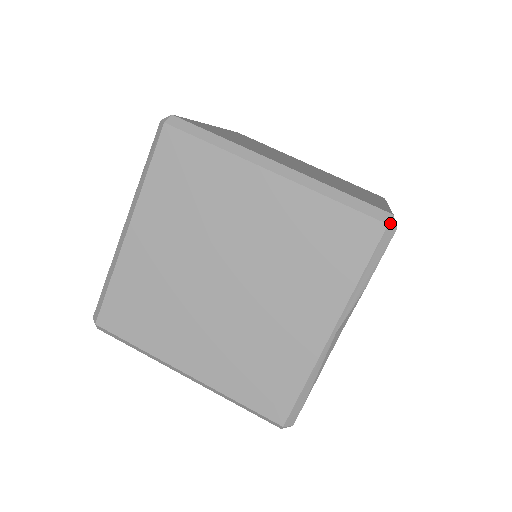
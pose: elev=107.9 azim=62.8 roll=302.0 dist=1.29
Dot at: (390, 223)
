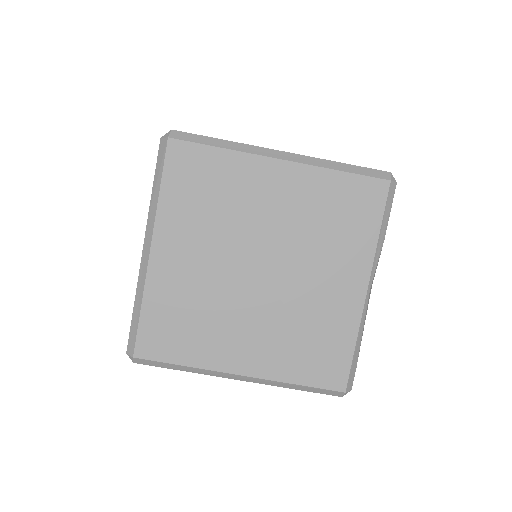
Dot at: (391, 179)
